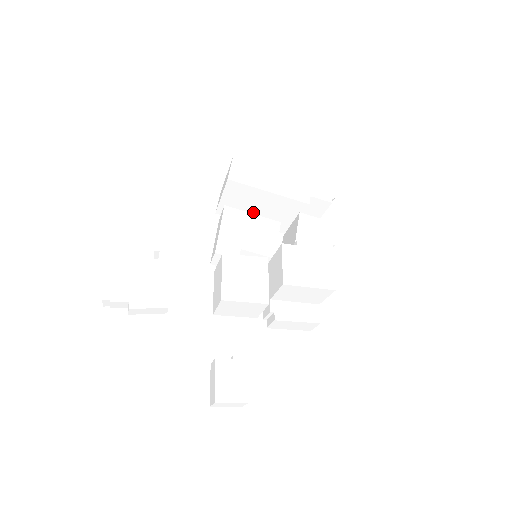
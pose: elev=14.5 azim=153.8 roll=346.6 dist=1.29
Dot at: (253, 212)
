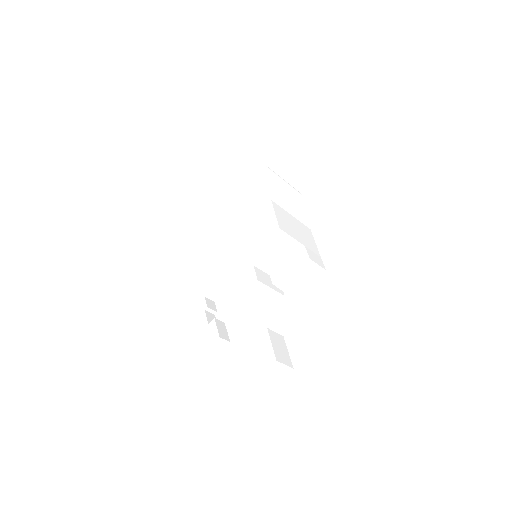
Dot at: occluded
